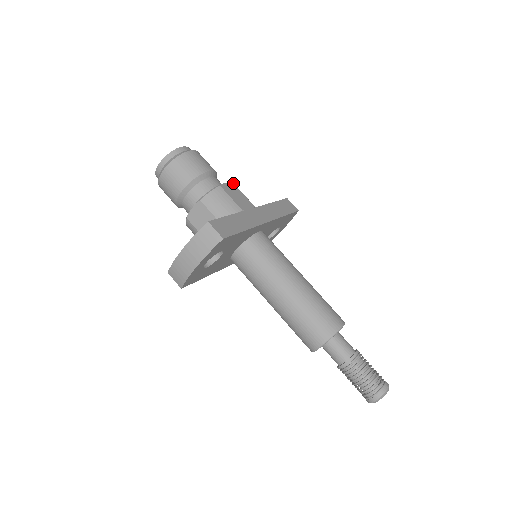
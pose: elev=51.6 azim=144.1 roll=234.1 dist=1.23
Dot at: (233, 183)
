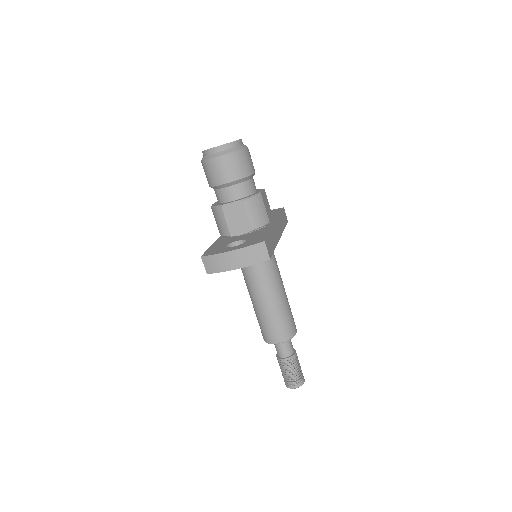
Dot at: occluded
